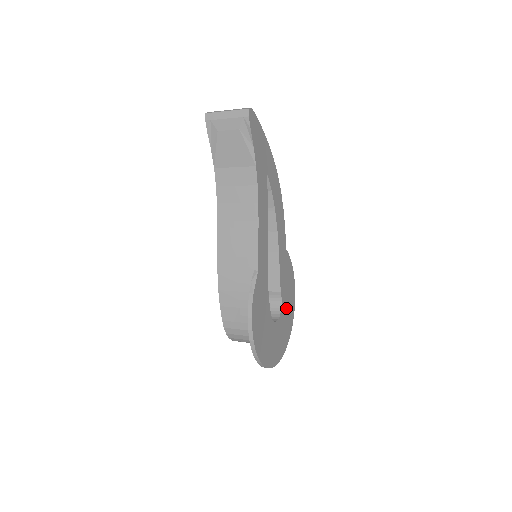
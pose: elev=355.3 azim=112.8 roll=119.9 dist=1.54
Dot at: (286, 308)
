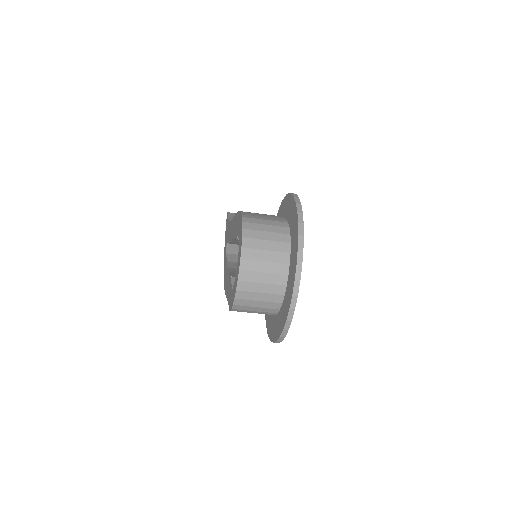
Dot at: occluded
